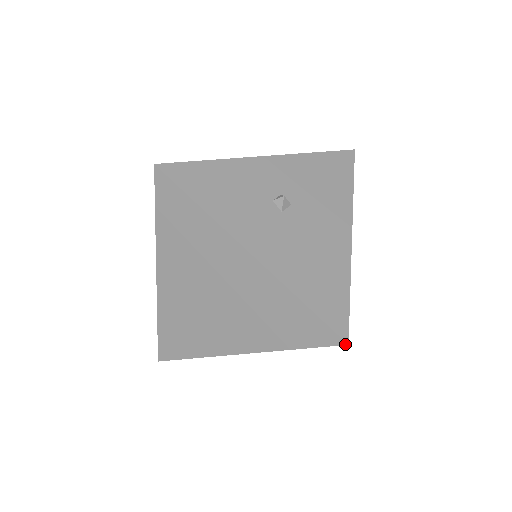
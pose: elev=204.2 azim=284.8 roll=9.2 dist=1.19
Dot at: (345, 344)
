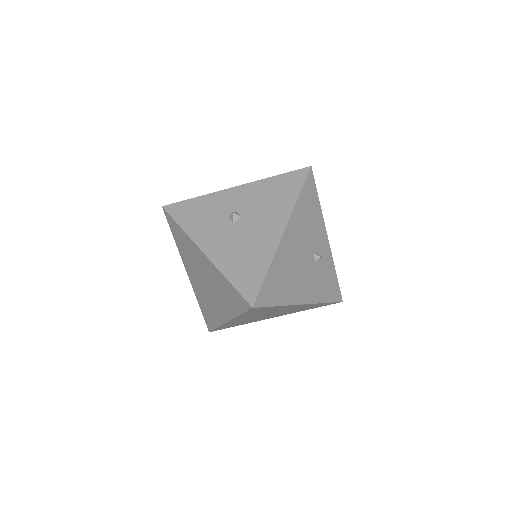
Dot at: (251, 308)
